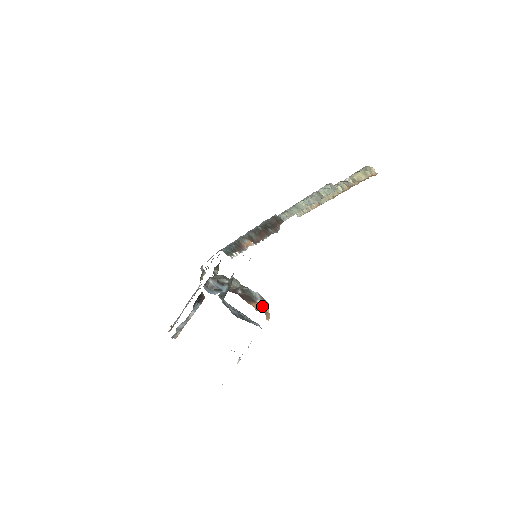
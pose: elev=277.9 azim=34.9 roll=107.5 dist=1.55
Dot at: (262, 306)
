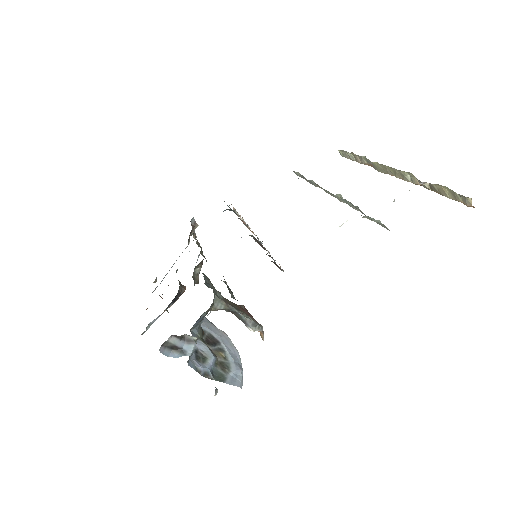
Dot at: occluded
